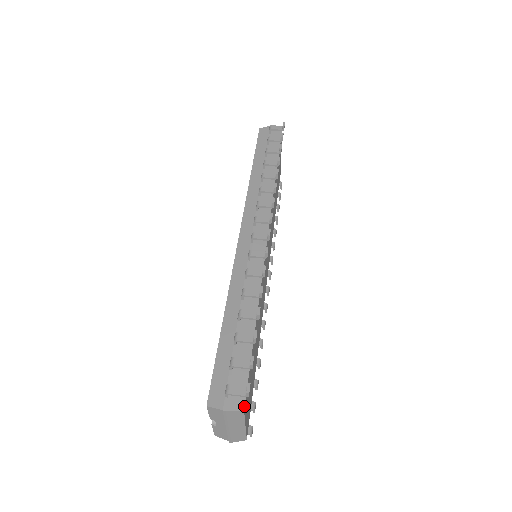
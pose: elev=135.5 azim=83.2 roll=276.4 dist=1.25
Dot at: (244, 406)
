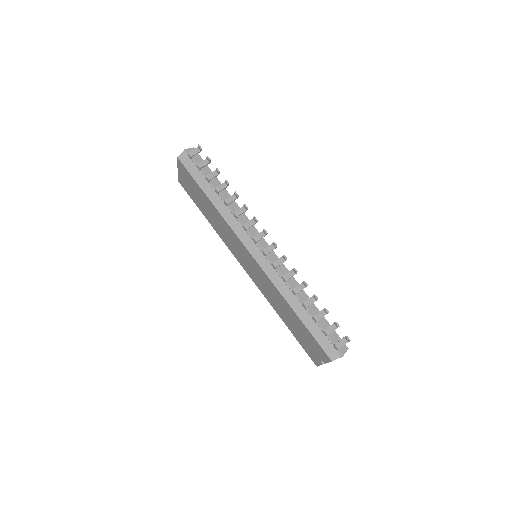
Dot at: (347, 347)
